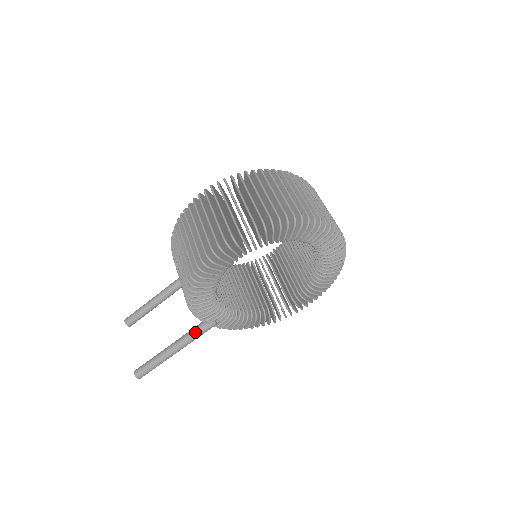
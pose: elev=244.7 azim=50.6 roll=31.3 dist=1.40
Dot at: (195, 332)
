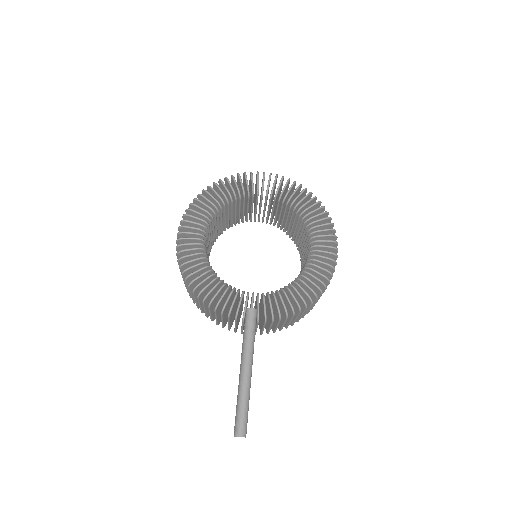
Dot at: (244, 334)
